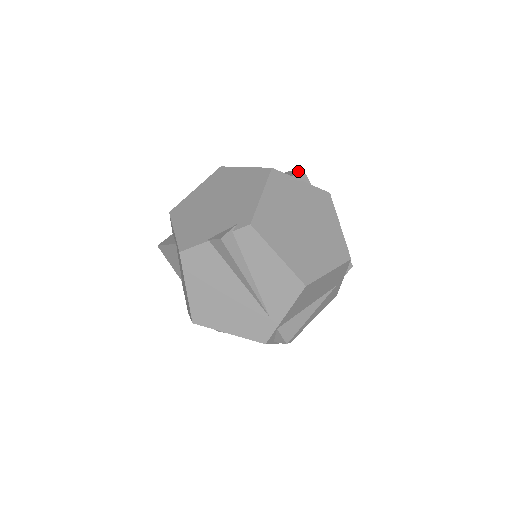
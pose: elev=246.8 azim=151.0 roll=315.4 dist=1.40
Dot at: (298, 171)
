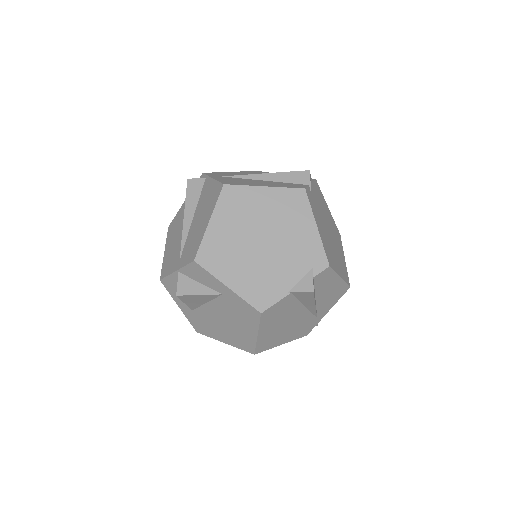
Dot at: (310, 176)
